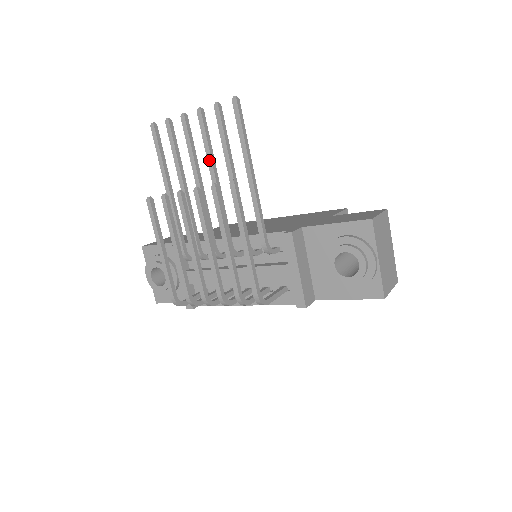
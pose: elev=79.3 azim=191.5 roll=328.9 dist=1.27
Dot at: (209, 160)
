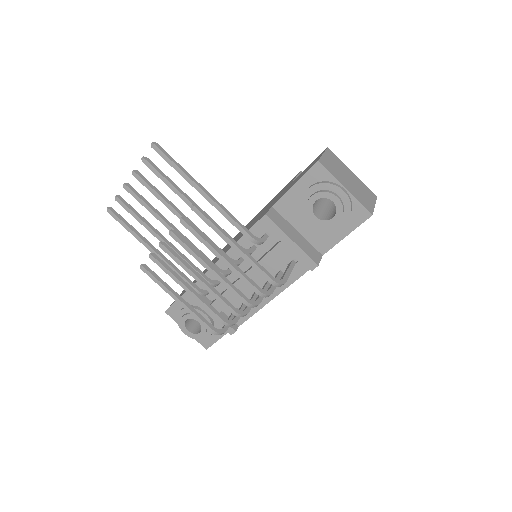
Dot at: (167, 205)
